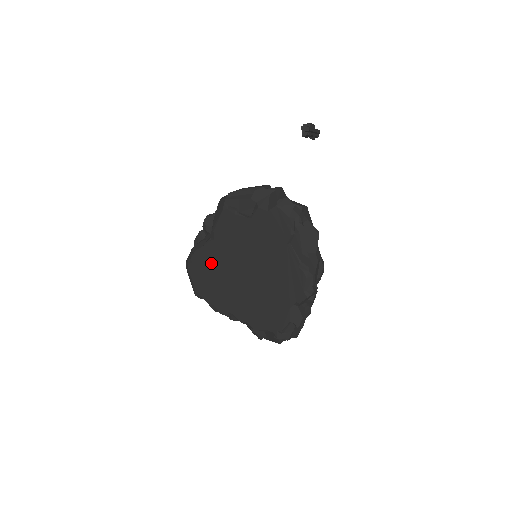
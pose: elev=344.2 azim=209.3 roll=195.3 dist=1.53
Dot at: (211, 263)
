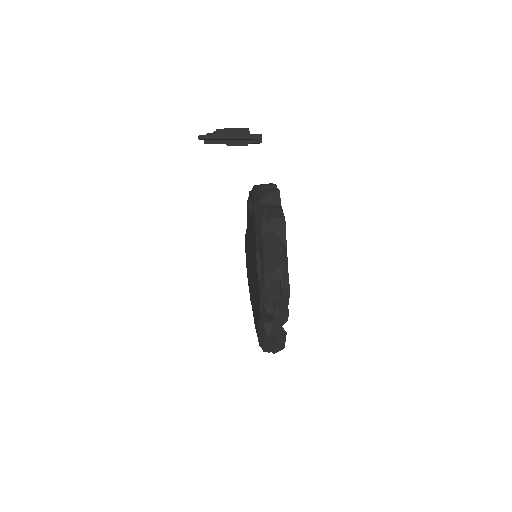
Dot at: (247, 250)
